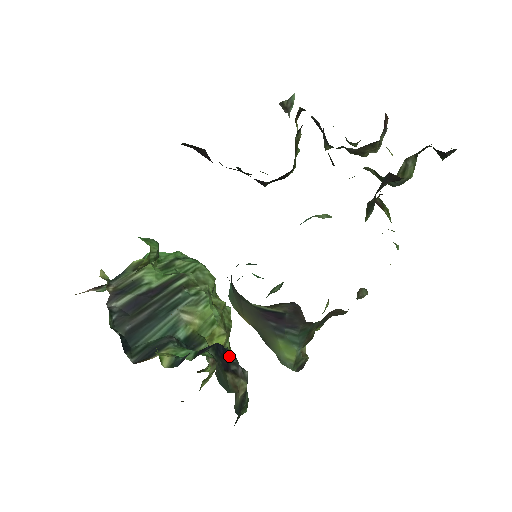
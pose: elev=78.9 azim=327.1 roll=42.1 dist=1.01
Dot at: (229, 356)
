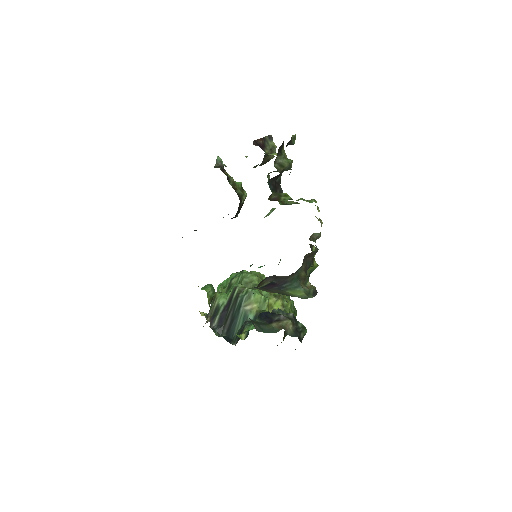
Dot at: (273, 314)
